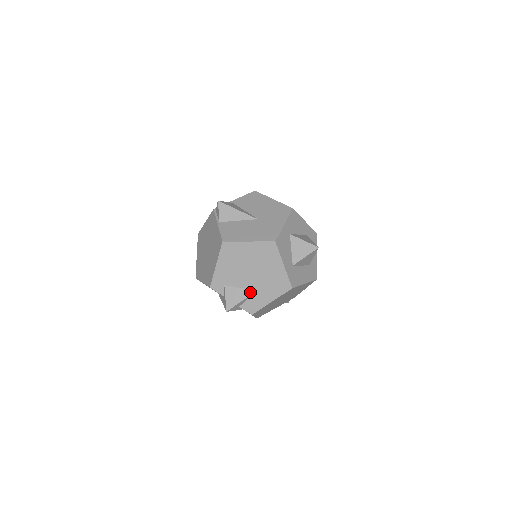
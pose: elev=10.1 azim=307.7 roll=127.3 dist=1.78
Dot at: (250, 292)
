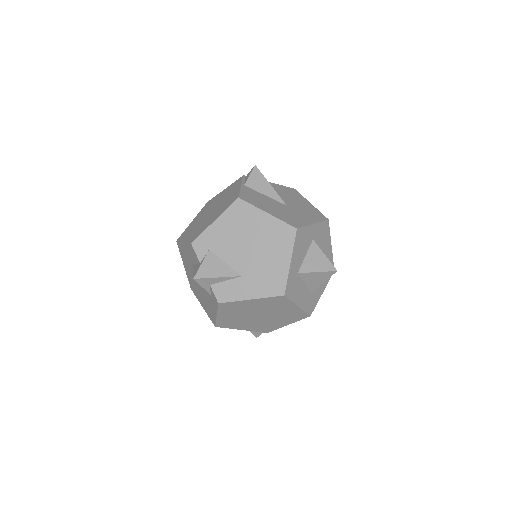
Dot at: (233, 273)
